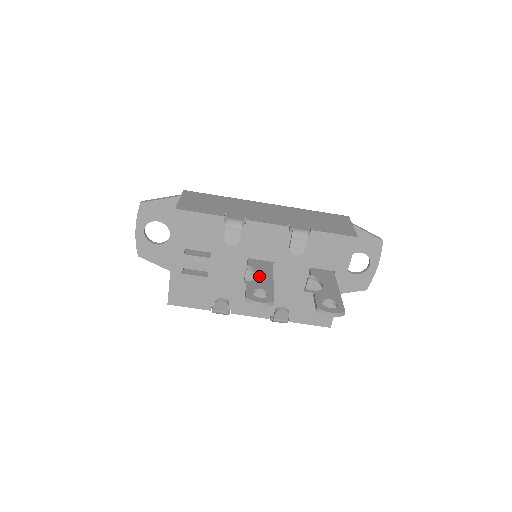
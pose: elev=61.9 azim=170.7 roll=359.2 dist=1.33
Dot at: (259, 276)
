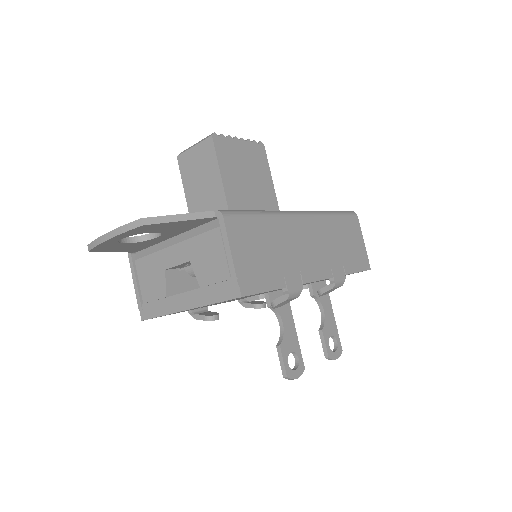
Dot at: (285, 326)
